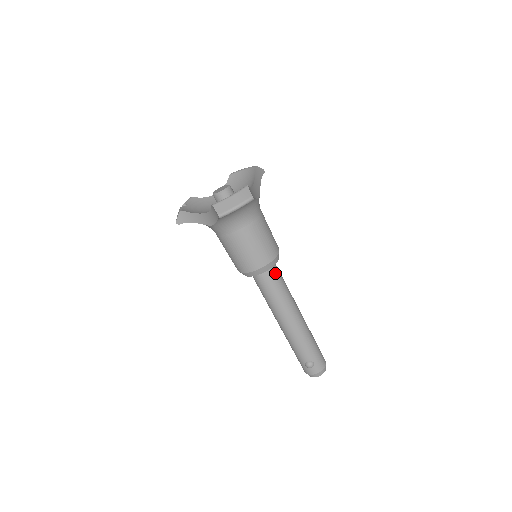
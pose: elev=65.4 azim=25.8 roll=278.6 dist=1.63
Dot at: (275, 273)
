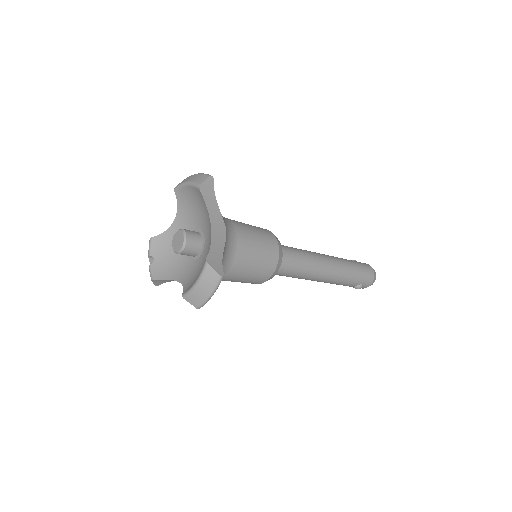
Dot at: (285, 262)
